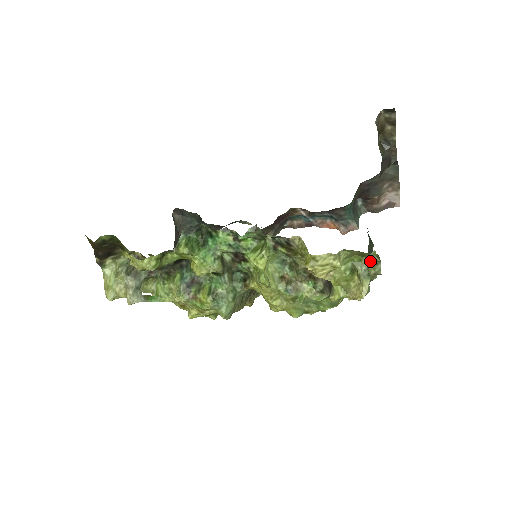
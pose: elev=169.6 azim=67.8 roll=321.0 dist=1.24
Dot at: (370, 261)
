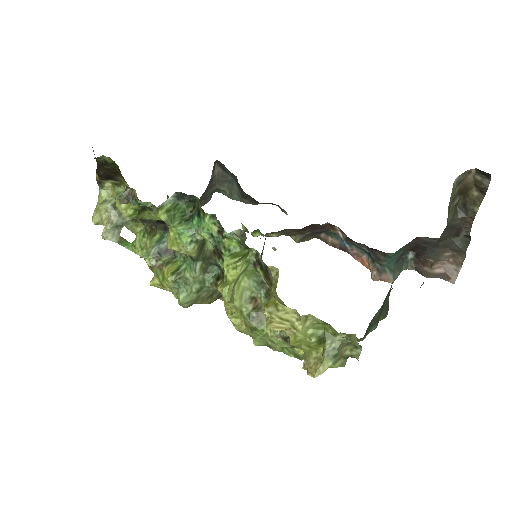
Dot at: (348, 340)
